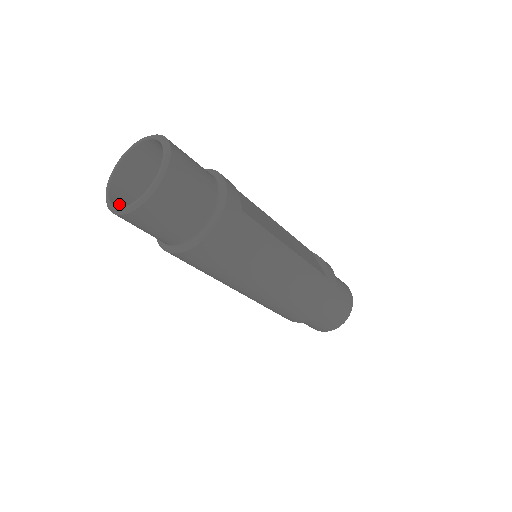
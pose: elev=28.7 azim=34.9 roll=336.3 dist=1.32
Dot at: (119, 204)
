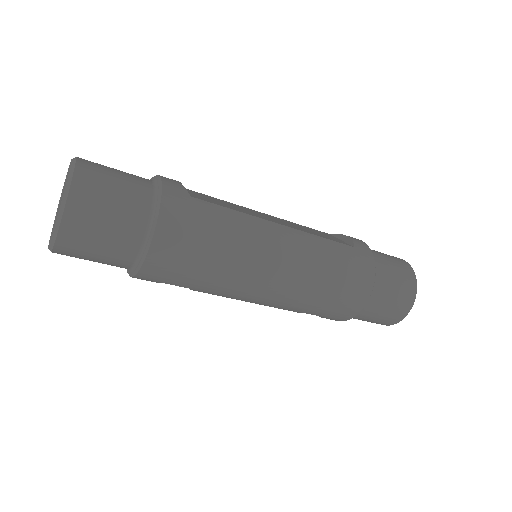
Dot at: occluded
